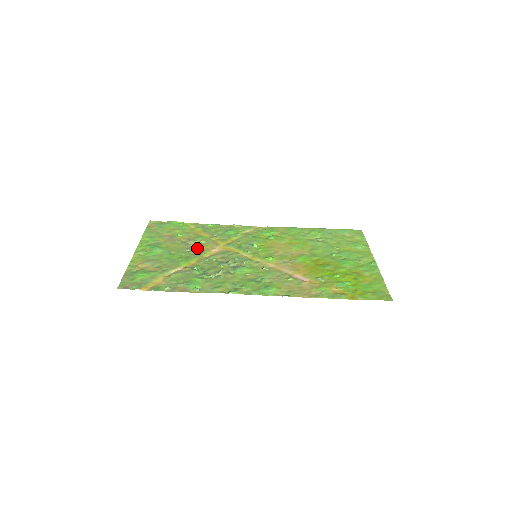
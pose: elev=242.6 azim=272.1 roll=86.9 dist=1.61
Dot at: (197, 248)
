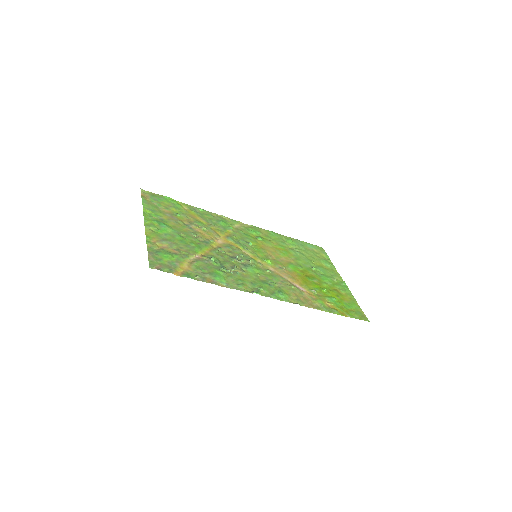
Dot at: (202, 235)
